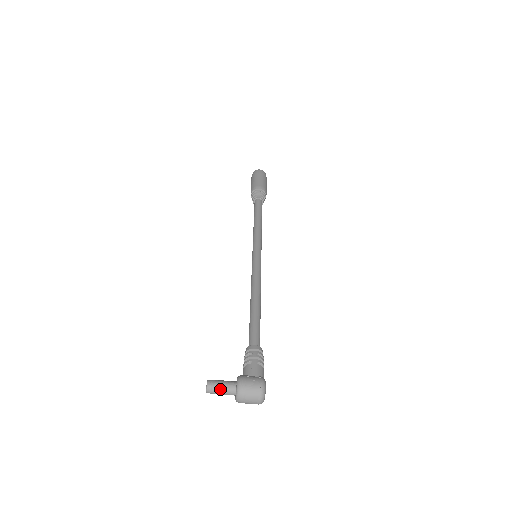
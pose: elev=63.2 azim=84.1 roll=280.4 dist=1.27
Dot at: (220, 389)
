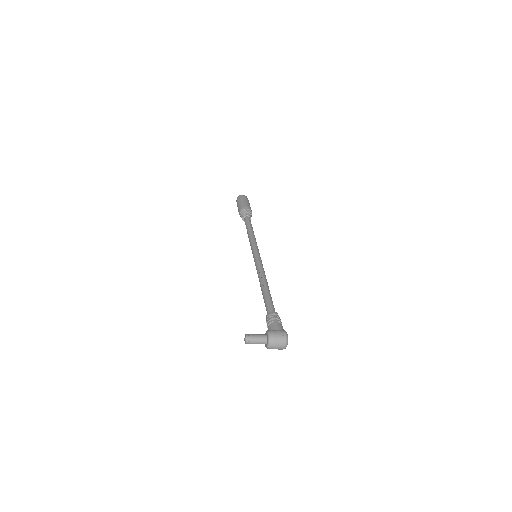
Dot at: (256, 339)
